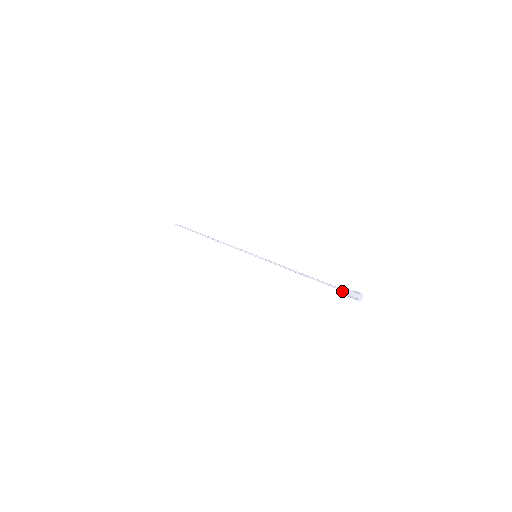
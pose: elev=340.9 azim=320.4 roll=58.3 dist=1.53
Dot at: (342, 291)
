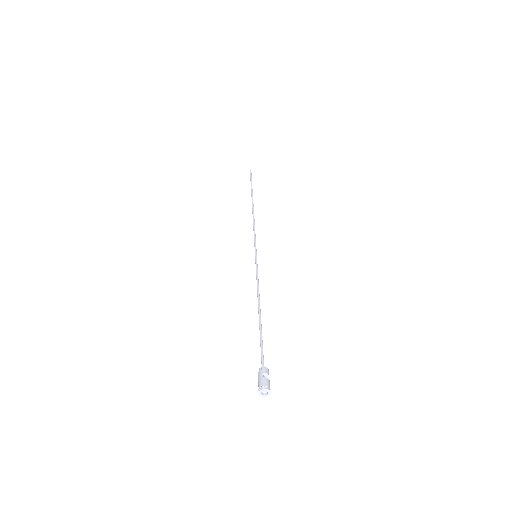
Dot at: (261, 367)
